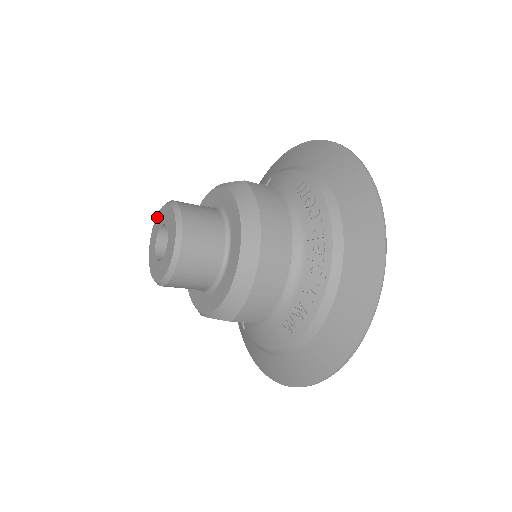
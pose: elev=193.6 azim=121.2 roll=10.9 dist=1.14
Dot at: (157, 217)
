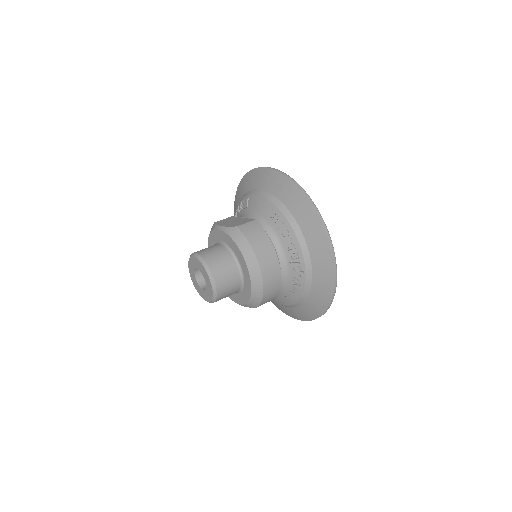
Dot at: (190, 261)
